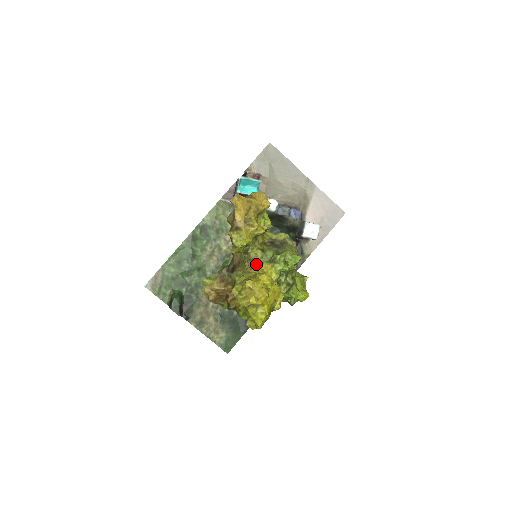
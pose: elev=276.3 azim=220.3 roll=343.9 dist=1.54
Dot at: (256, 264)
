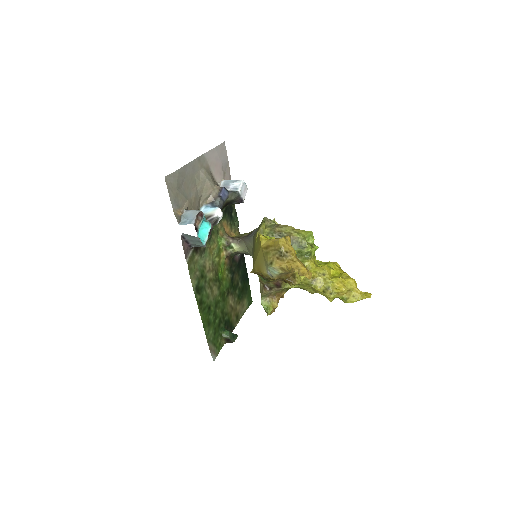
Dot at: occluded
